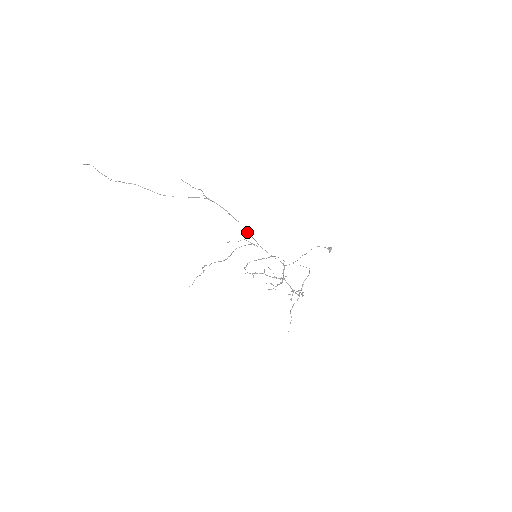
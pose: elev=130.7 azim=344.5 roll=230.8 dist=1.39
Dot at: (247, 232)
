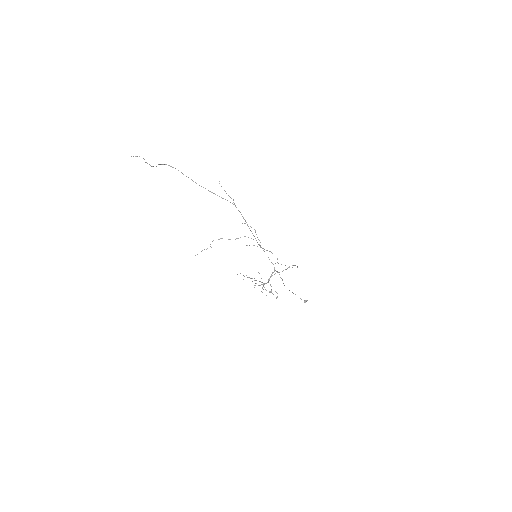
Dot at: occluded
